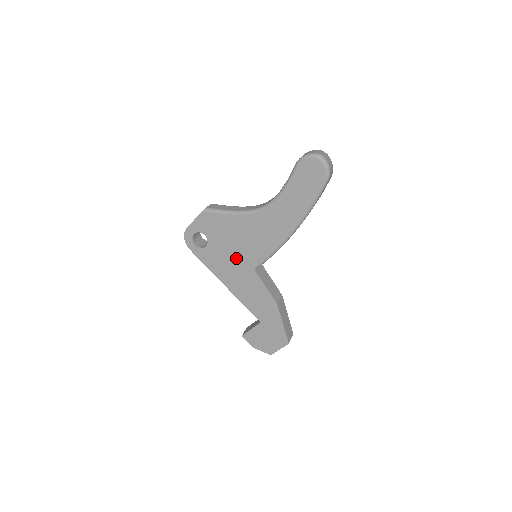
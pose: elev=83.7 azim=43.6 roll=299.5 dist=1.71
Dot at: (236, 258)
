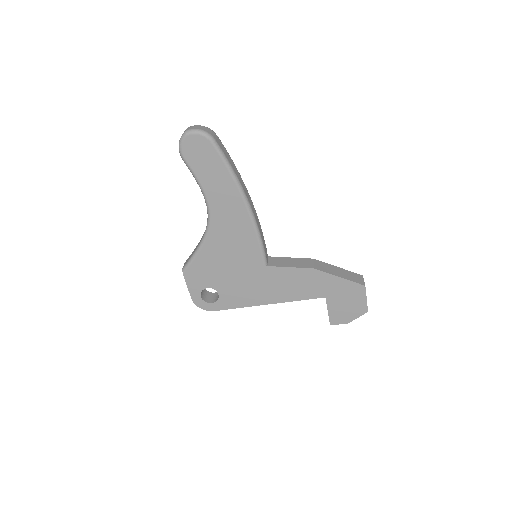
Dot at: (245, 275)
